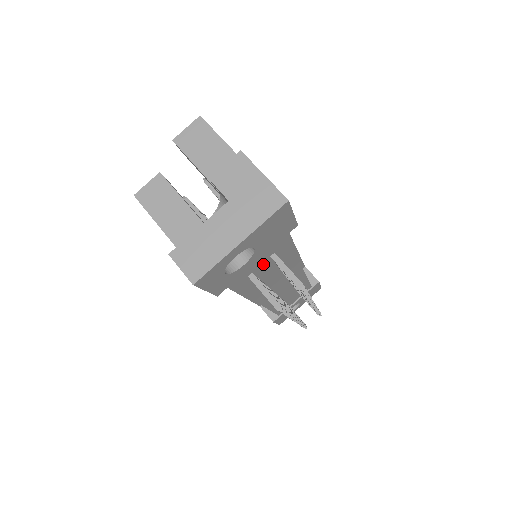
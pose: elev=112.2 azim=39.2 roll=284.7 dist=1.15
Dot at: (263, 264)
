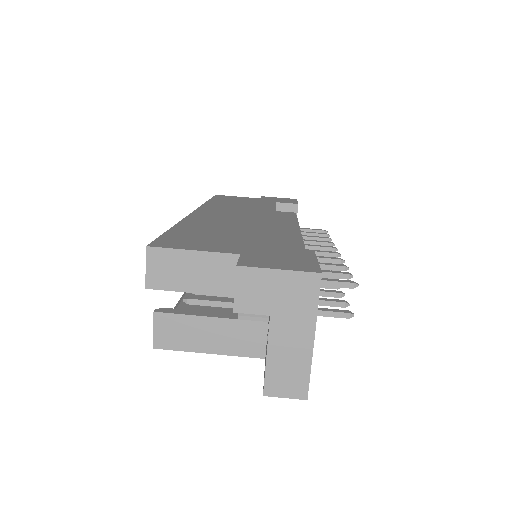
Dot at: occluded
